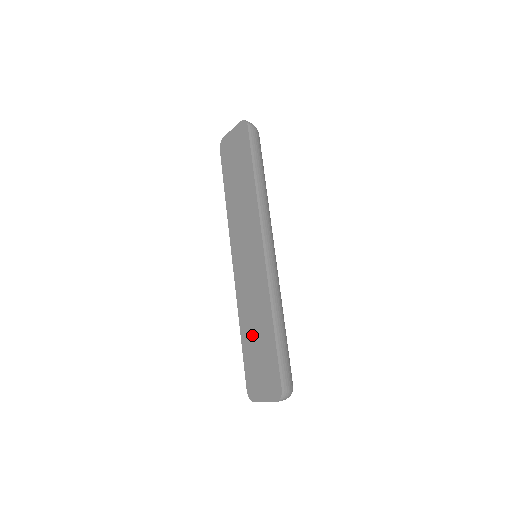
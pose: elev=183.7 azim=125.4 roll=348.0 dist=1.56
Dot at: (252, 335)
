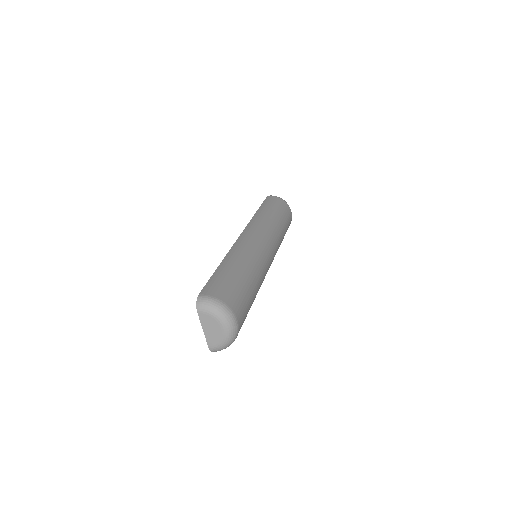
Dot at: occluded
